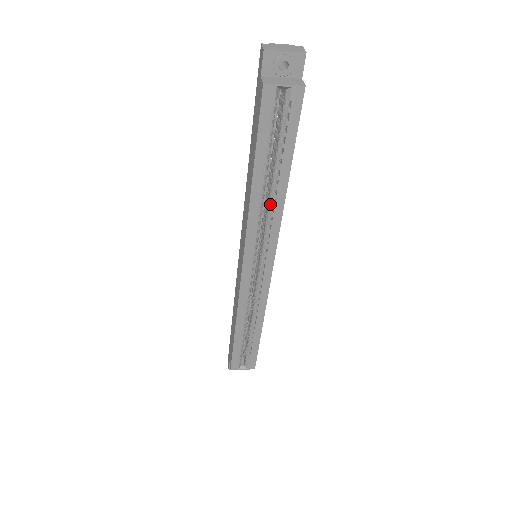
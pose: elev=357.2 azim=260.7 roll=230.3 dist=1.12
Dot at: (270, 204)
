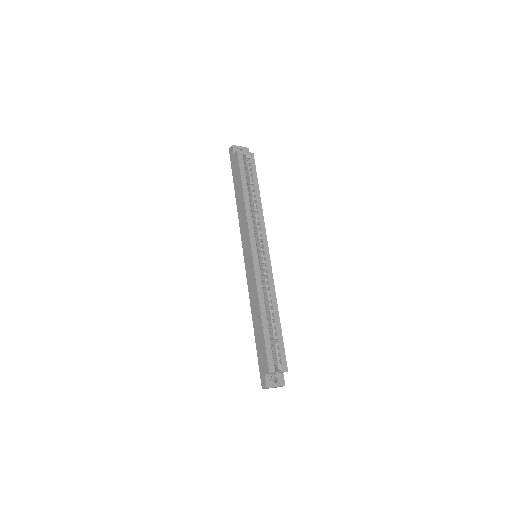
Dot at: (255, 210)
